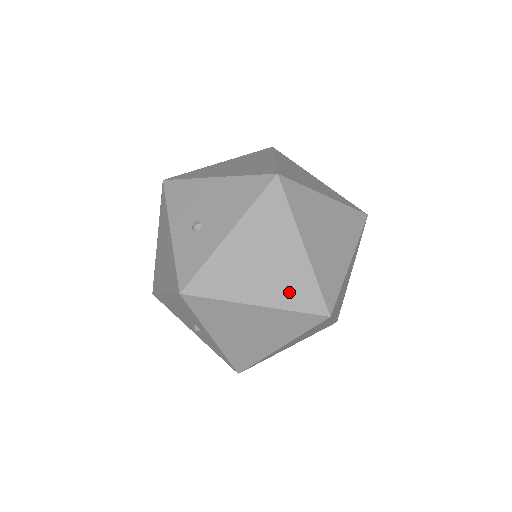
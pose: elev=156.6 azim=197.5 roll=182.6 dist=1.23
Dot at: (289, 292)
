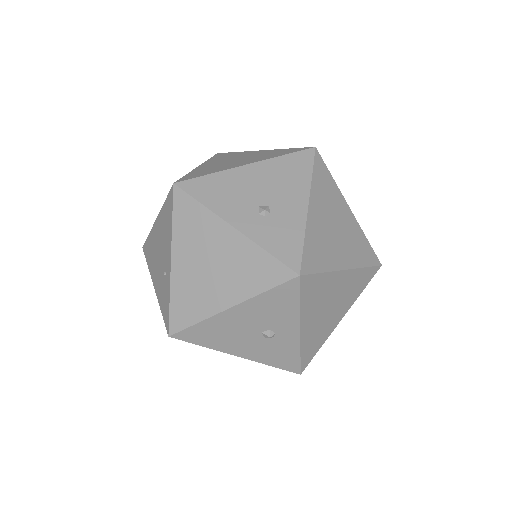
Dot at: (357, 251)
